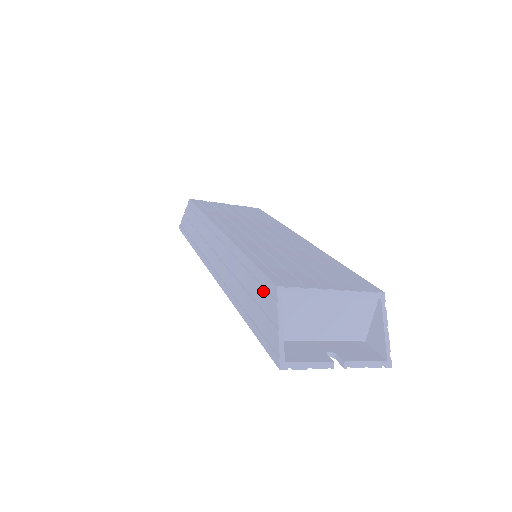
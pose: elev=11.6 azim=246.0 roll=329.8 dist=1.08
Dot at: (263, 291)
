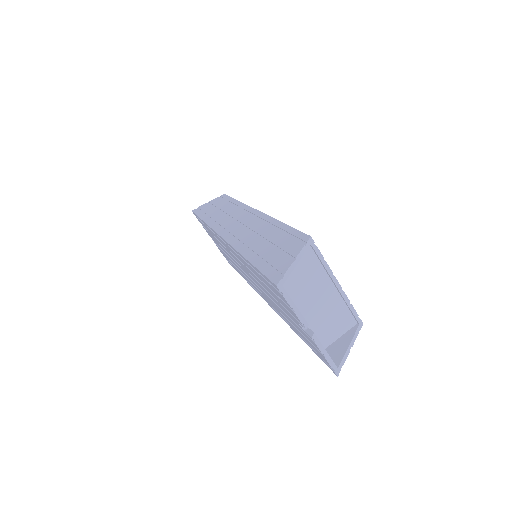
Dot at: (289, 240)
